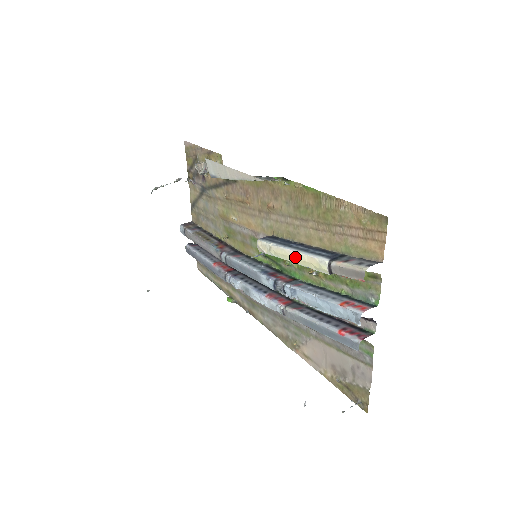
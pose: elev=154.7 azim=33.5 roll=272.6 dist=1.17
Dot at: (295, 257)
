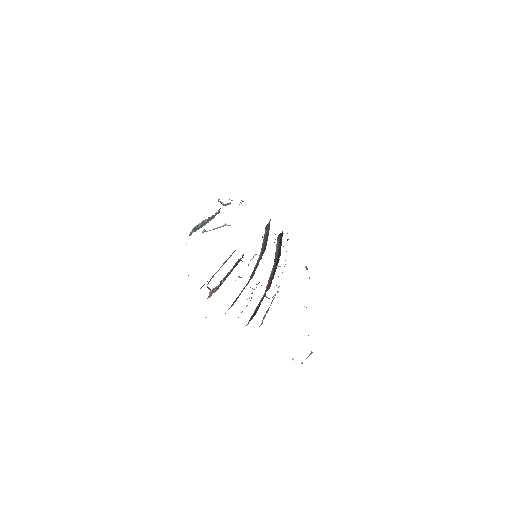
Dot at: occluded
